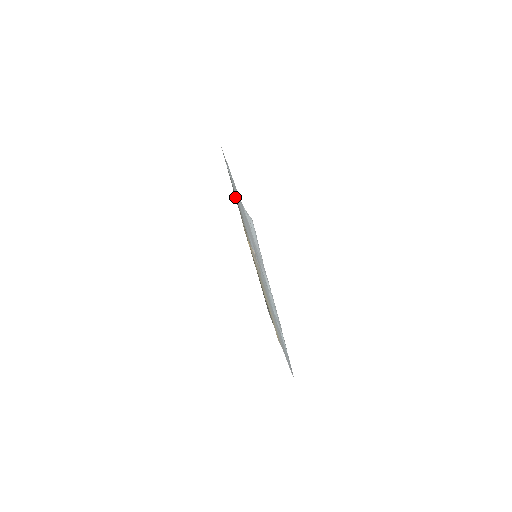
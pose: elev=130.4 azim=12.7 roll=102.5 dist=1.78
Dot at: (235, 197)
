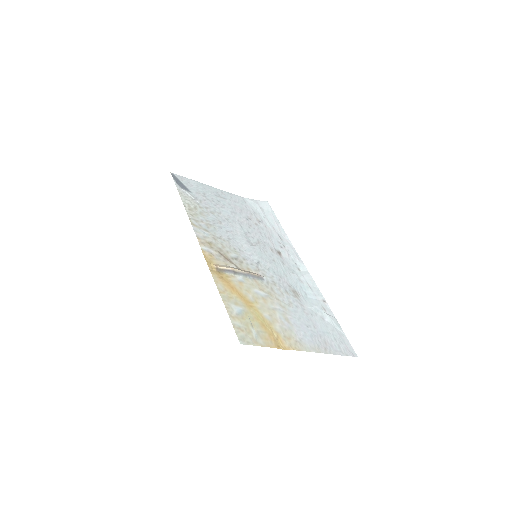
Dot at: (192, 223)
